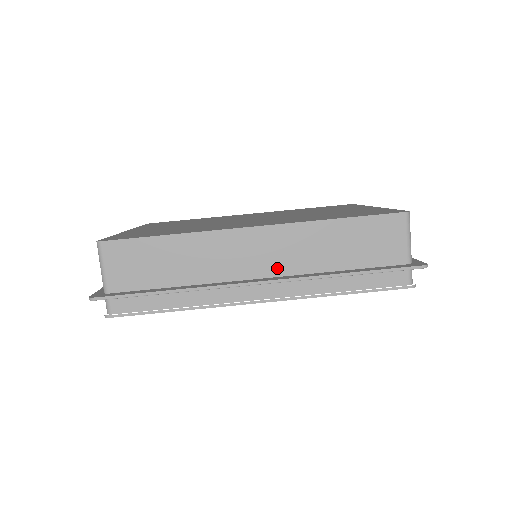
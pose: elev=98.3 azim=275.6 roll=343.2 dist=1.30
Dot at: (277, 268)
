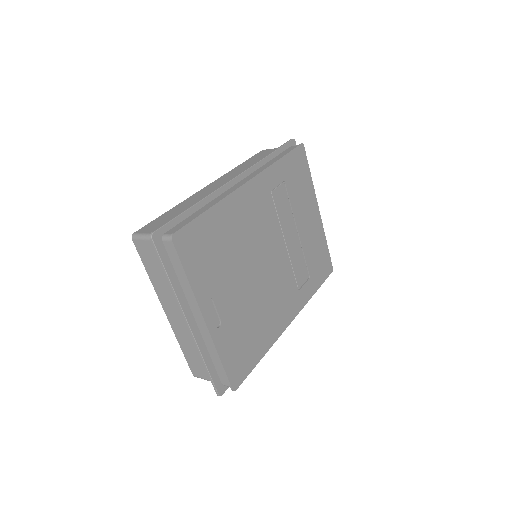
Dot at: occluded
